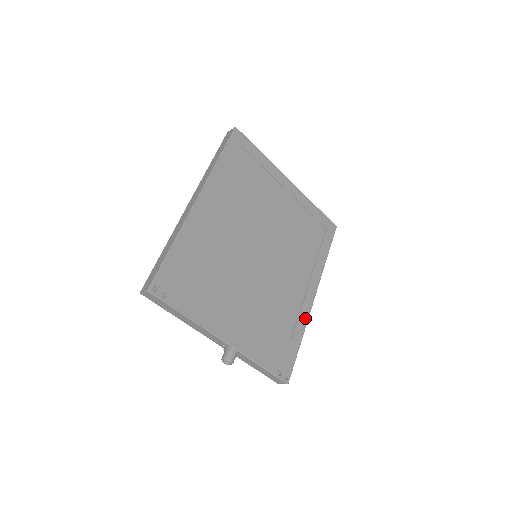
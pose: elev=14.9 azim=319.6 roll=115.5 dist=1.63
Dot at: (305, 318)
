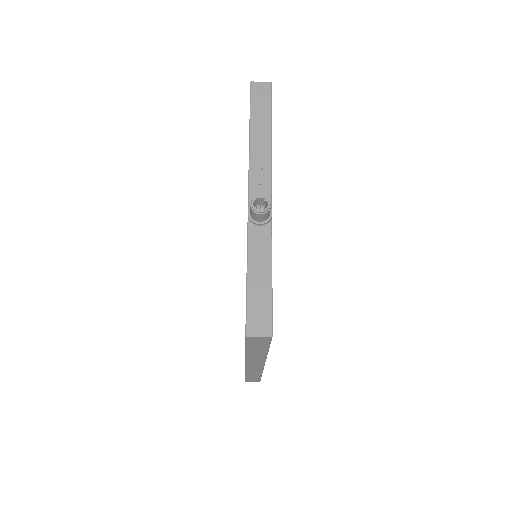
Dot at: occluded
